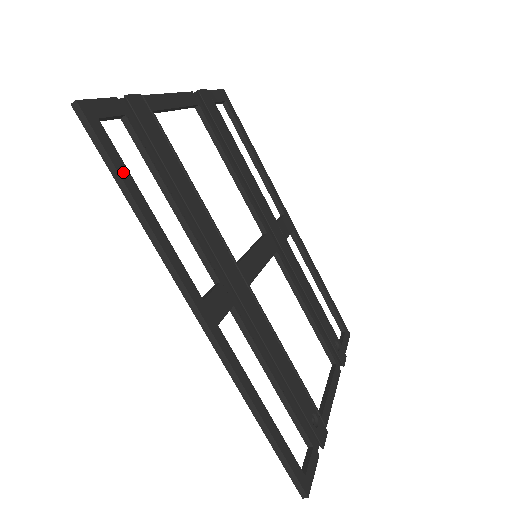
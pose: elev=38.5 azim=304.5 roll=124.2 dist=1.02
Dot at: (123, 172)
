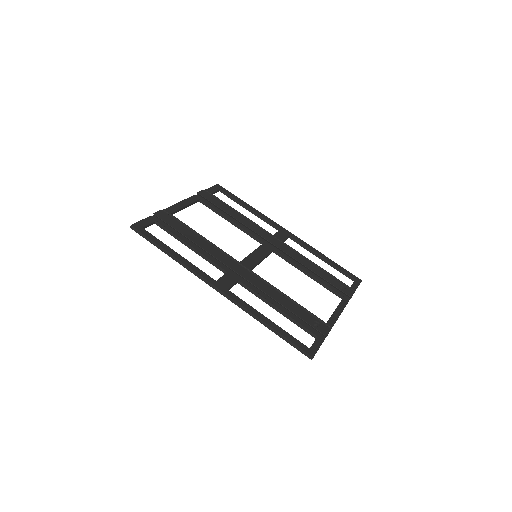
Dot at: (159, 243)
